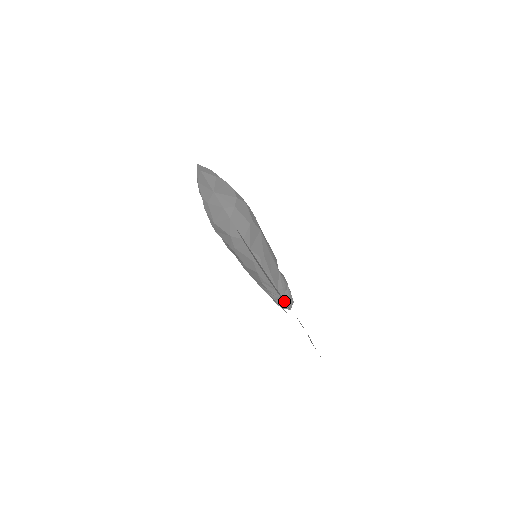
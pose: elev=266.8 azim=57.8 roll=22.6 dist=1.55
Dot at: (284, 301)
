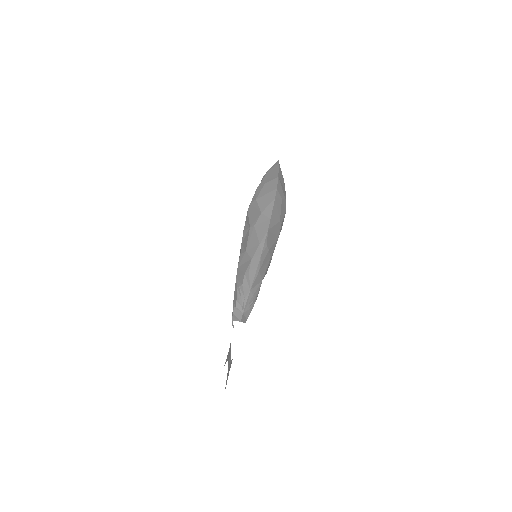
Dot at: occluded
